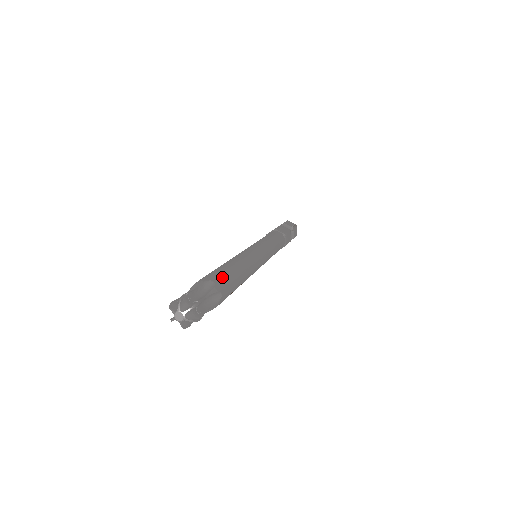
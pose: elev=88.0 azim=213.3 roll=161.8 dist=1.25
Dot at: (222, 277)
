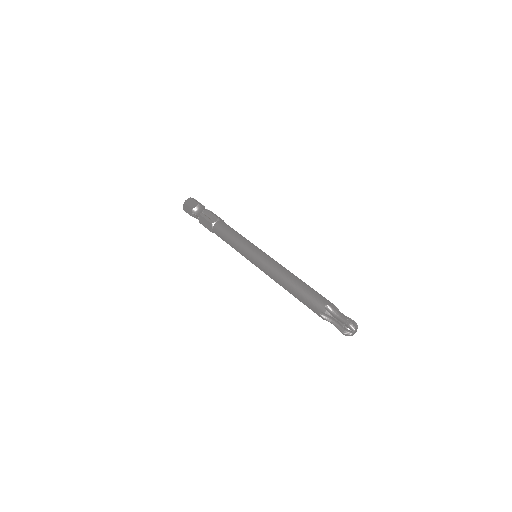
Dot at: occluded
